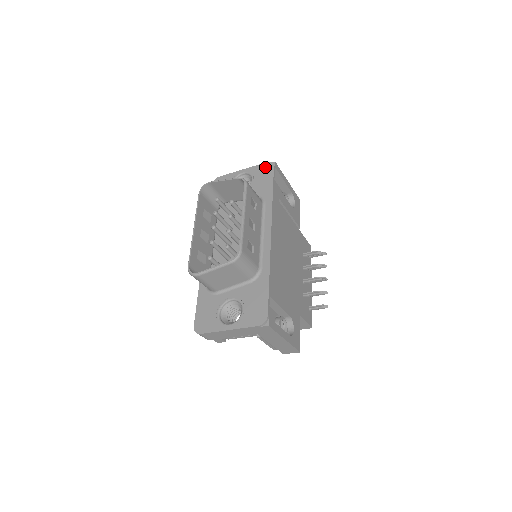
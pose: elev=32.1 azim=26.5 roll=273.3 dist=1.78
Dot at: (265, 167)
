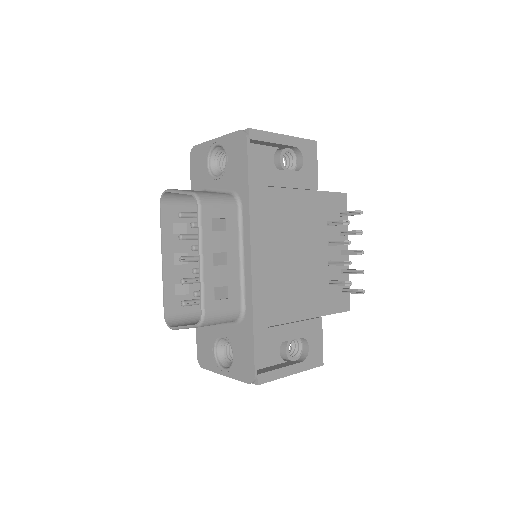
Dot at: (237, 140)
